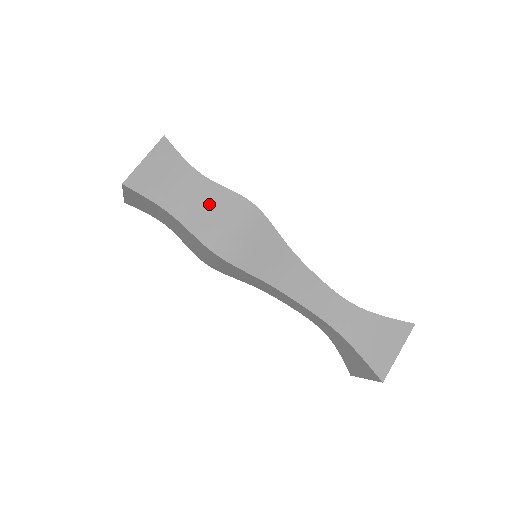
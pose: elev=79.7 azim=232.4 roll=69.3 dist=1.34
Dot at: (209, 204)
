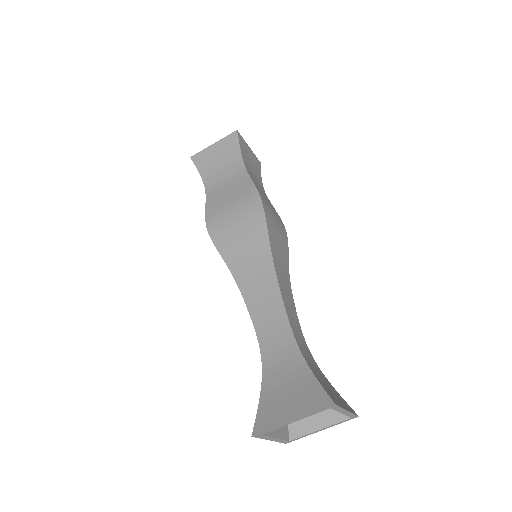
Dot at: (232, 190)
